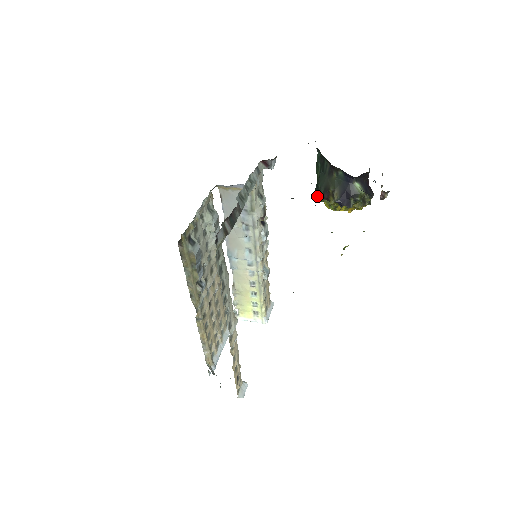
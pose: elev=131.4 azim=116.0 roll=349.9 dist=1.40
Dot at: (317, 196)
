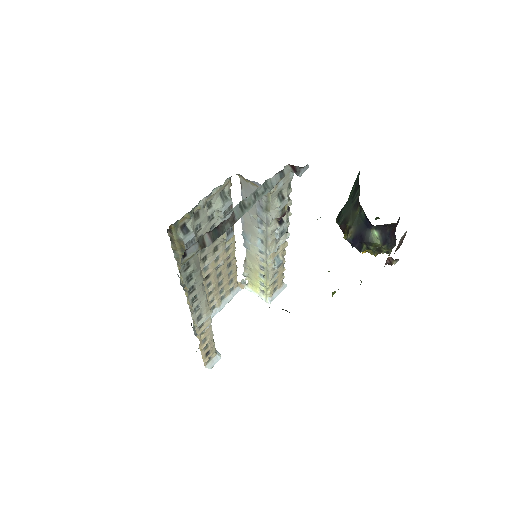
Dot at: (337, 221)
